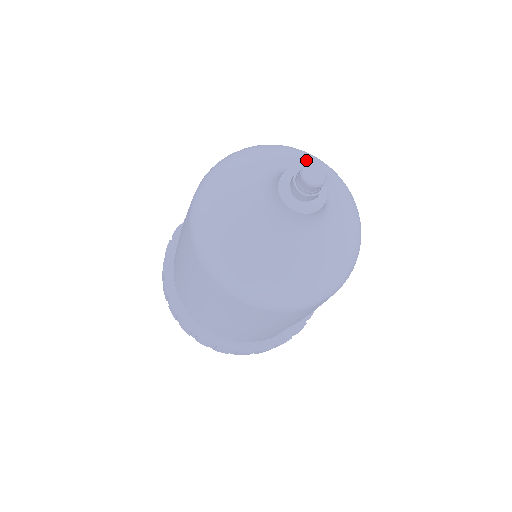
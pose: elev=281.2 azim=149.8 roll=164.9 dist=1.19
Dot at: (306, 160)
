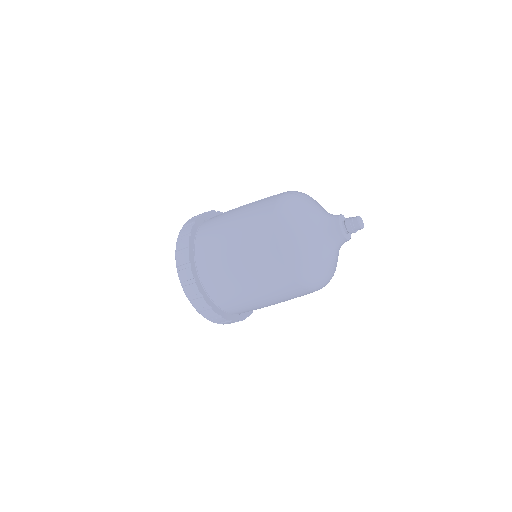
Dot at: occluded
